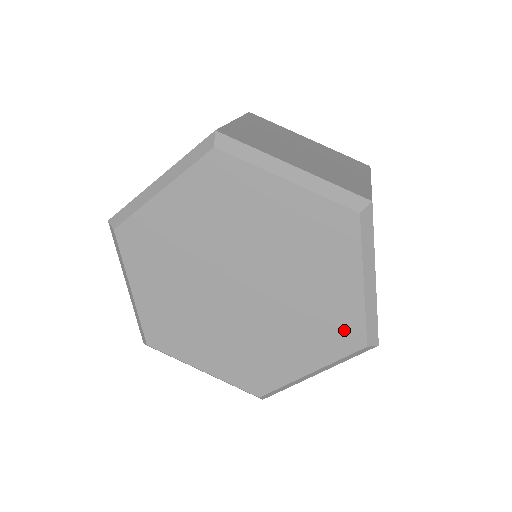
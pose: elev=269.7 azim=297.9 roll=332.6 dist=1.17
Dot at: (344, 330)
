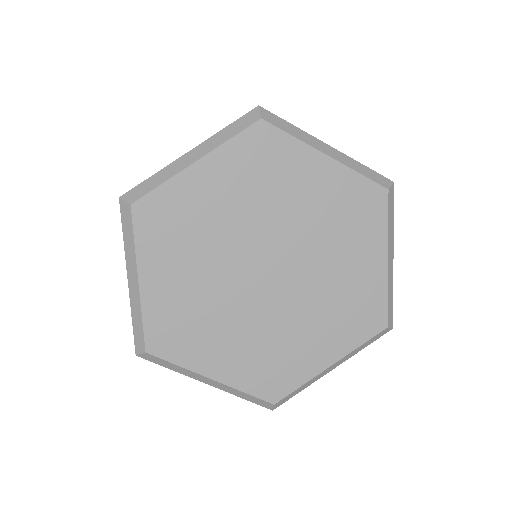
Dot at: (361, 200)
